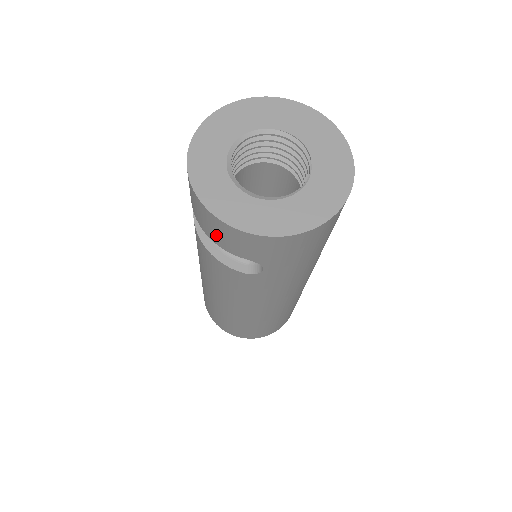
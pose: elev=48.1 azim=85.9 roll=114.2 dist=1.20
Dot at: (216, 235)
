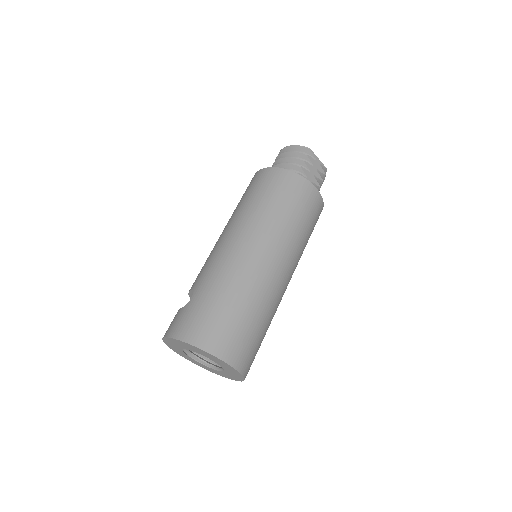
Dot at: occluded
